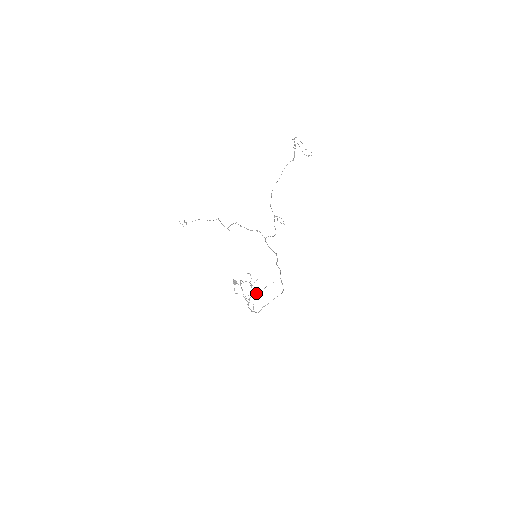
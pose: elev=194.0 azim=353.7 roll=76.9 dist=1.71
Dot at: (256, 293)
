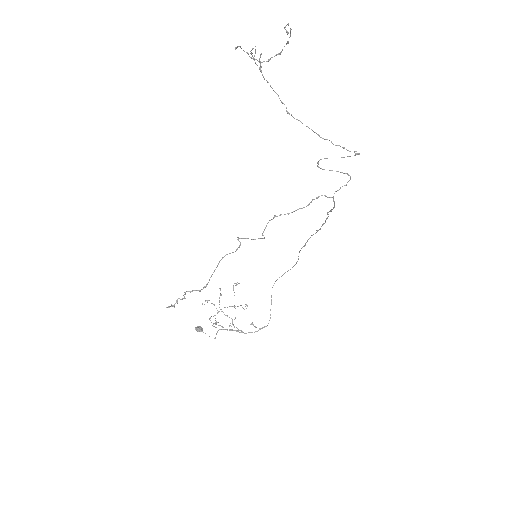
Dot at: occluded
